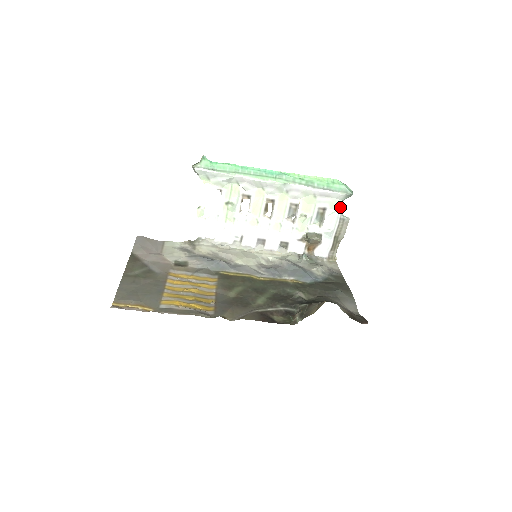
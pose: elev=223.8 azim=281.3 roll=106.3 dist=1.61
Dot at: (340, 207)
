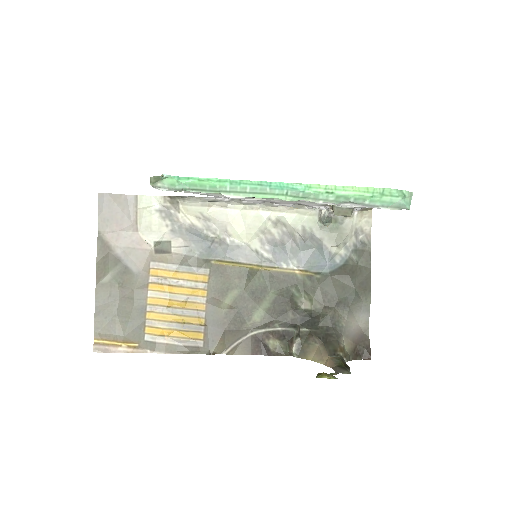
Dot at: occluded
